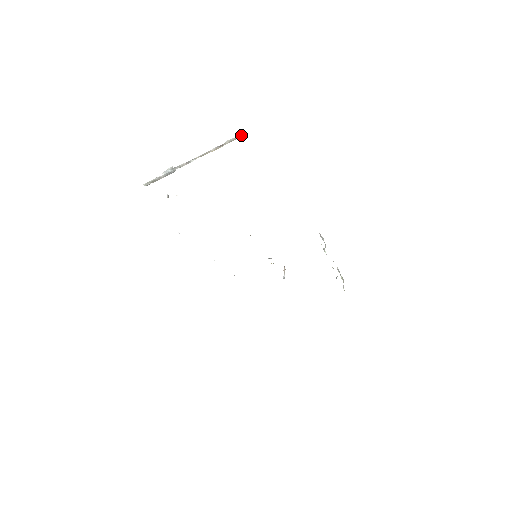
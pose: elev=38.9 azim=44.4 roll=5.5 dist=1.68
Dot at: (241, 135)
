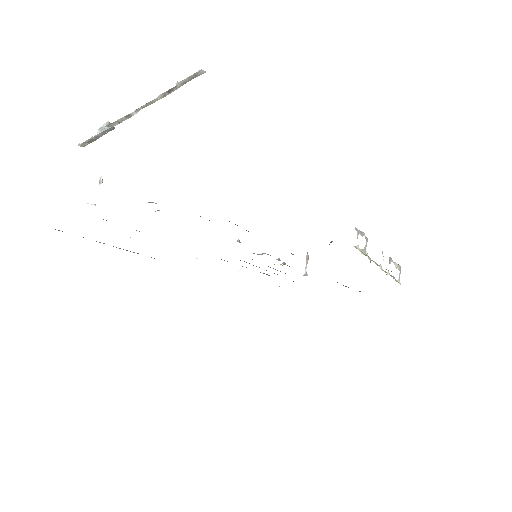
Dot at: (199, 72)
